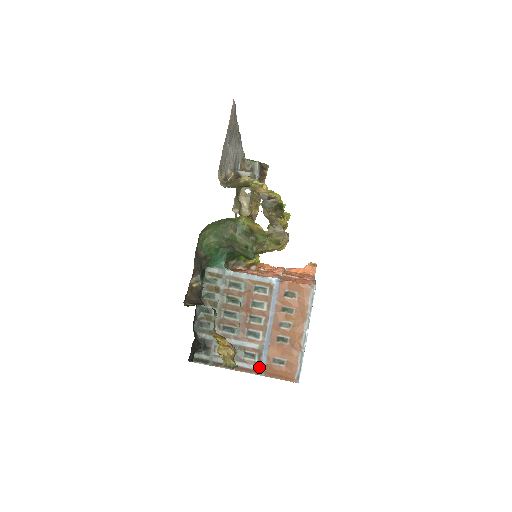
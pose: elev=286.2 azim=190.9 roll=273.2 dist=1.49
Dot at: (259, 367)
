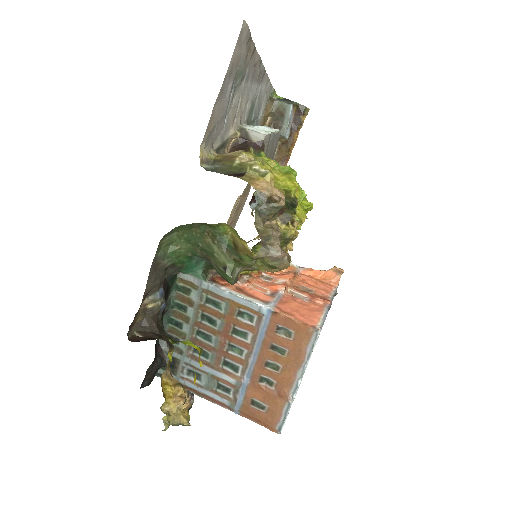
Dot at: (233, 405)
